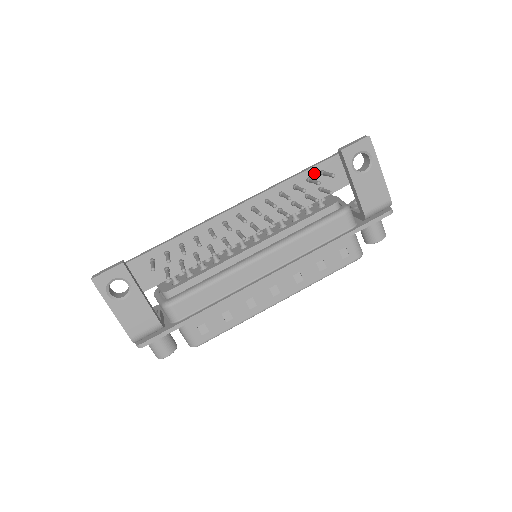
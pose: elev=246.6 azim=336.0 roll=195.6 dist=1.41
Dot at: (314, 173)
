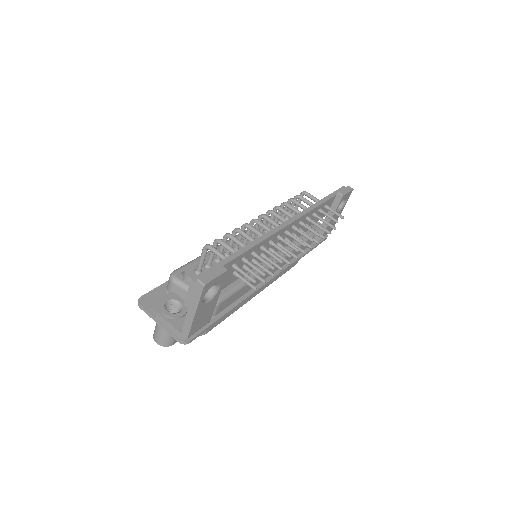
Dot at: (323, 206)
